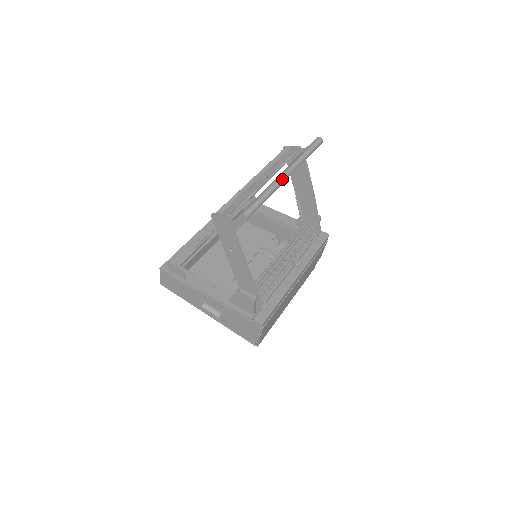
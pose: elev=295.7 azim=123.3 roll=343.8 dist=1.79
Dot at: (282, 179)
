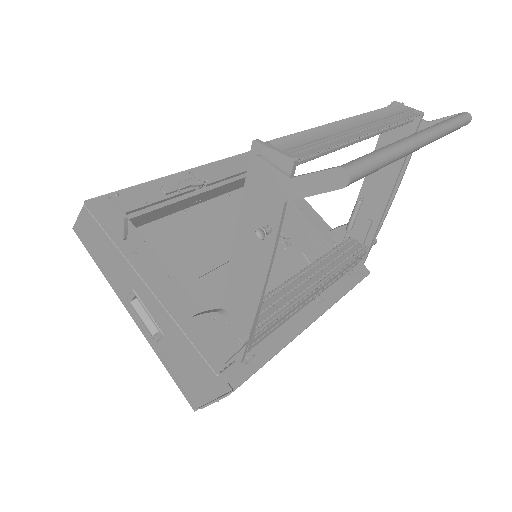
Dot at: (417, 143)
